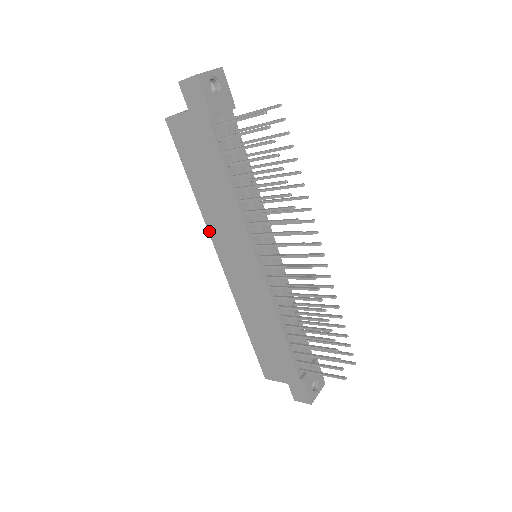
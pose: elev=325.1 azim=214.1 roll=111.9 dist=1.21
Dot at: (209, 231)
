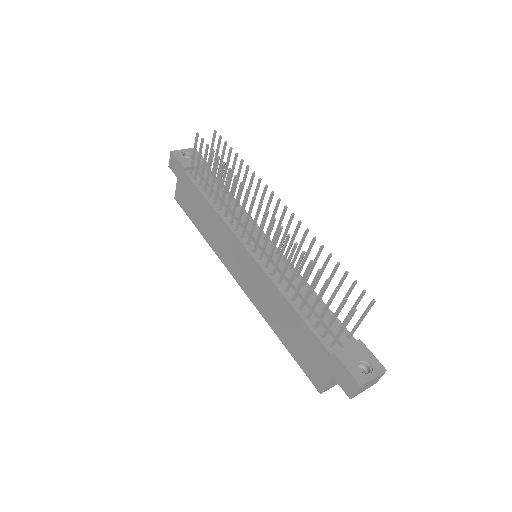
Dot at: (219, 258)
